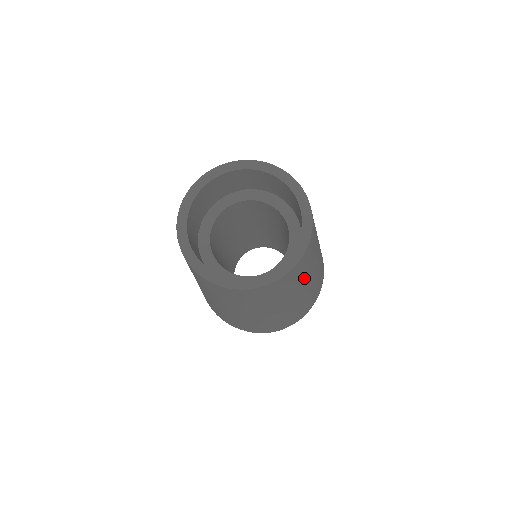
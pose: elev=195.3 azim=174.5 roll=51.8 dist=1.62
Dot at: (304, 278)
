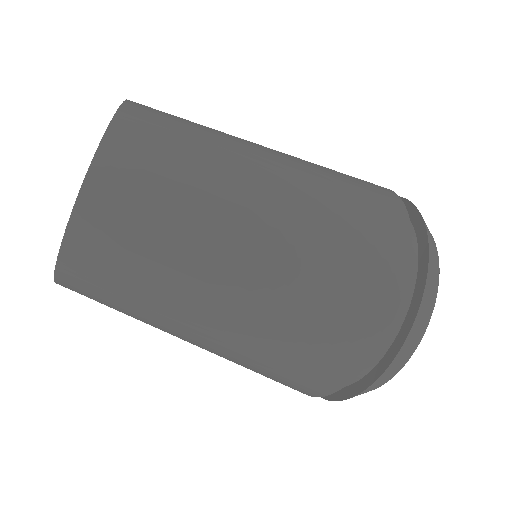
Dot at: (215, 133)
